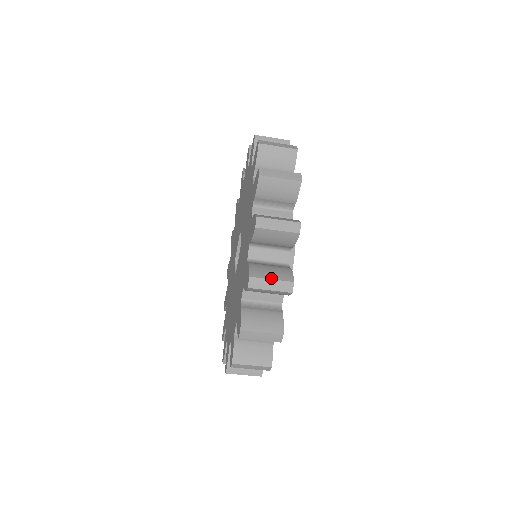
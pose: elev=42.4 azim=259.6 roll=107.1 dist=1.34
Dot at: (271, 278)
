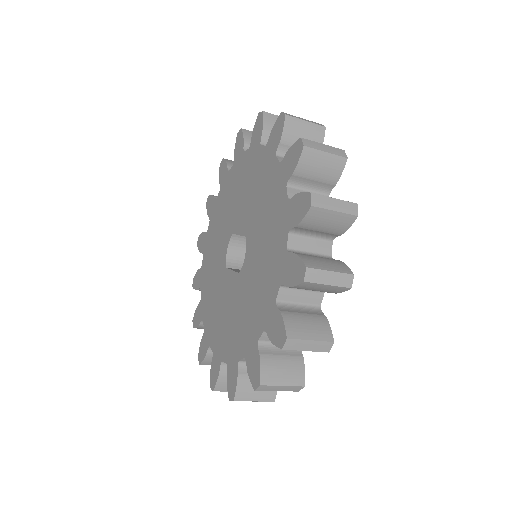
Dot at: (254, 400)
